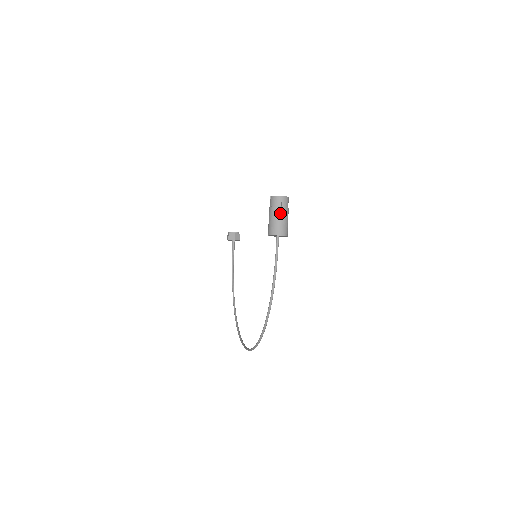
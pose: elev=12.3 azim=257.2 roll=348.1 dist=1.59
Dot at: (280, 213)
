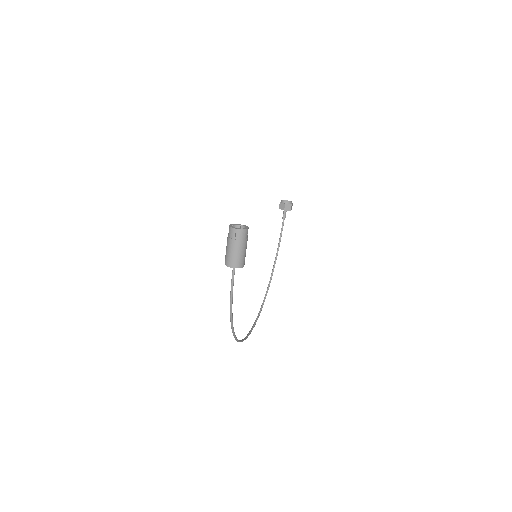
Dot at: (233, 246)
